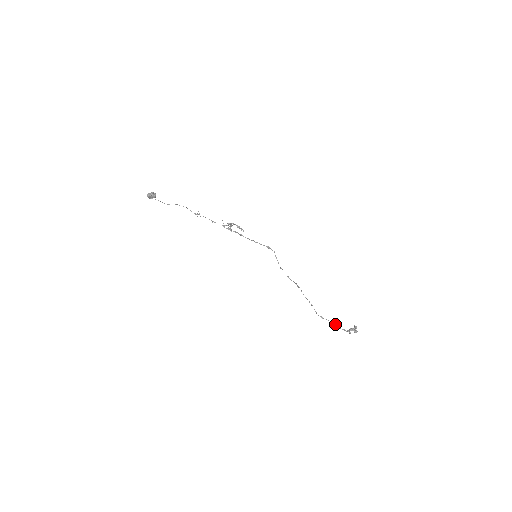
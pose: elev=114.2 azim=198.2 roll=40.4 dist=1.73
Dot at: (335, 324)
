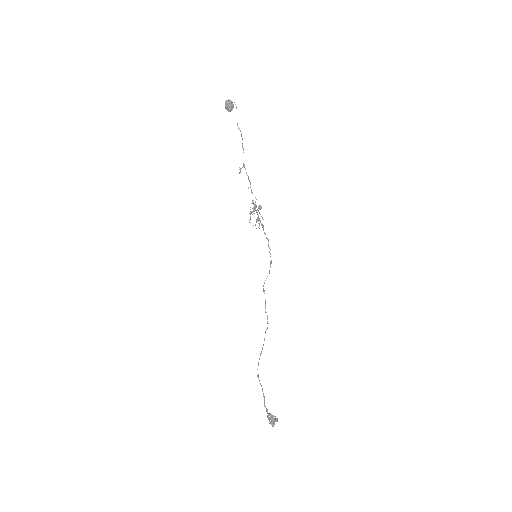
Dot at: occluded
